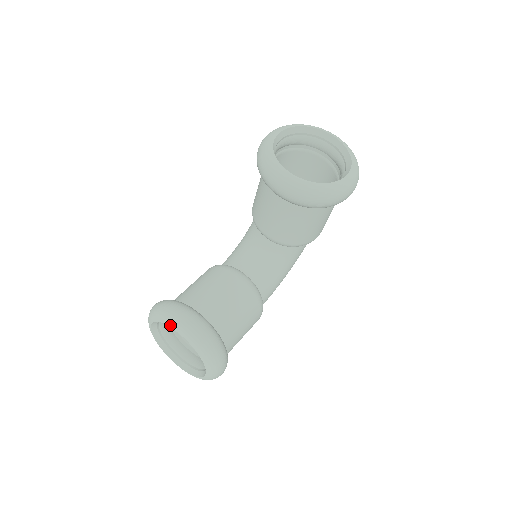
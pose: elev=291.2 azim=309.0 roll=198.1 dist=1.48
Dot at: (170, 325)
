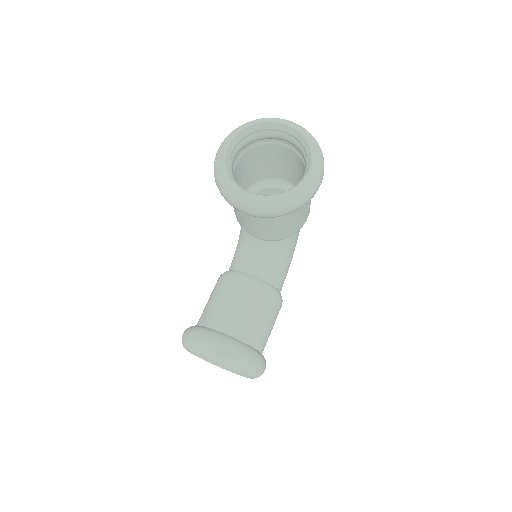
Dot at: (201, 354)
